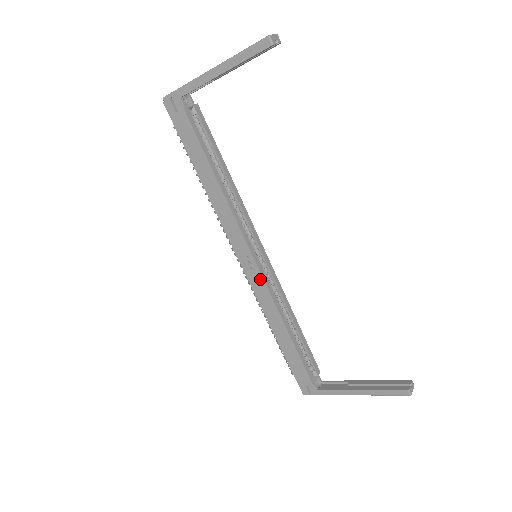
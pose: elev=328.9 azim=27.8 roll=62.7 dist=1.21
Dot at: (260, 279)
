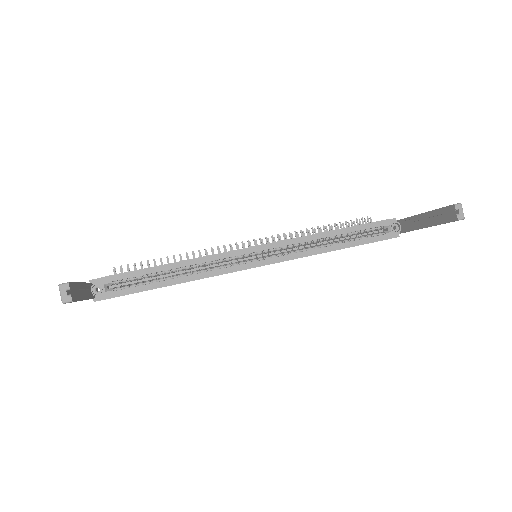
Dot at: occluded
